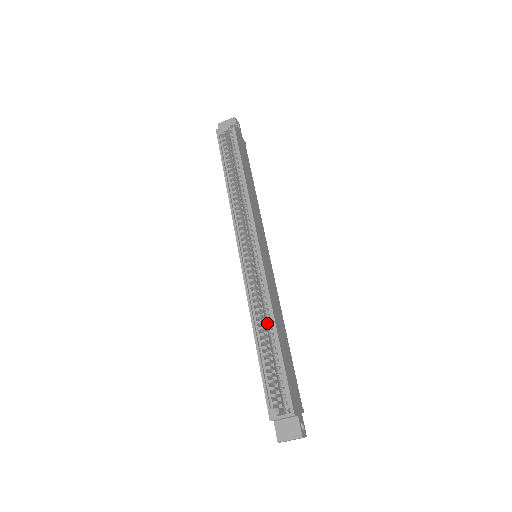
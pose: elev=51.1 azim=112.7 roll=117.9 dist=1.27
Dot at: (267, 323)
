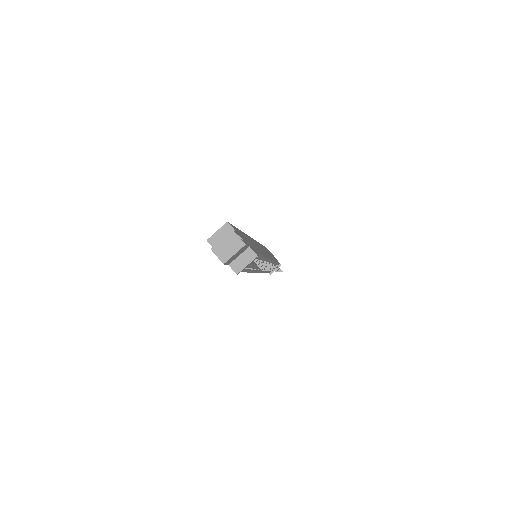
Dot at: occluded
